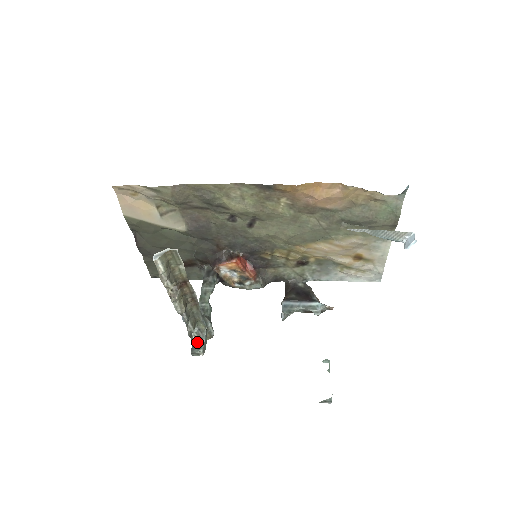
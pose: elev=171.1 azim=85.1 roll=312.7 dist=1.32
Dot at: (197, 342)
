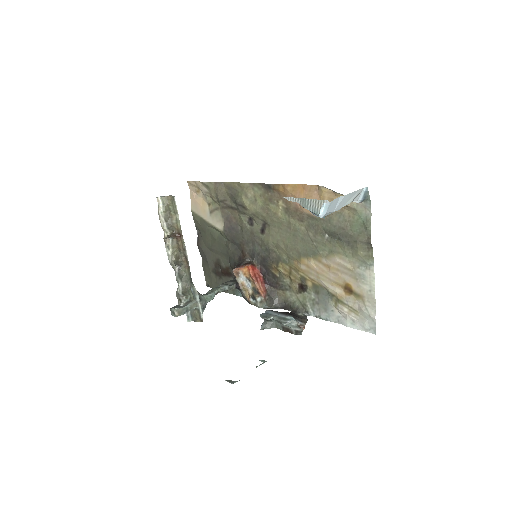
Dot at: occluded
